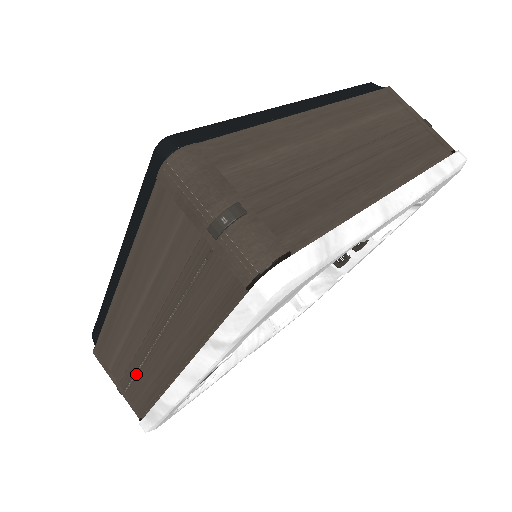
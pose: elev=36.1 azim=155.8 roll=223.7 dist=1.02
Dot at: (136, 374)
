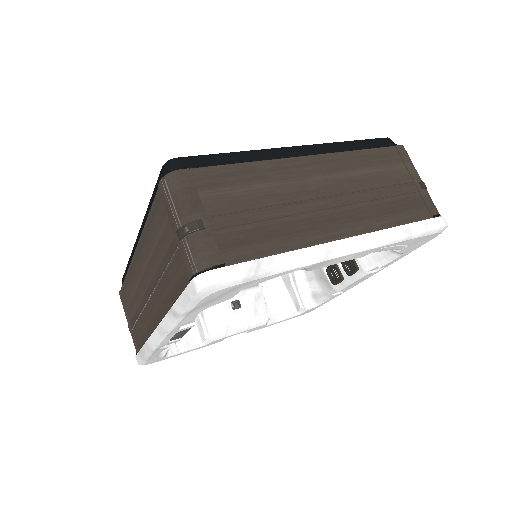
Dot at: (138, 318)
